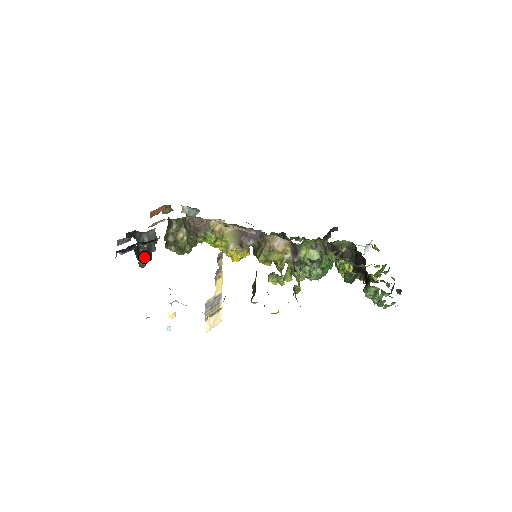
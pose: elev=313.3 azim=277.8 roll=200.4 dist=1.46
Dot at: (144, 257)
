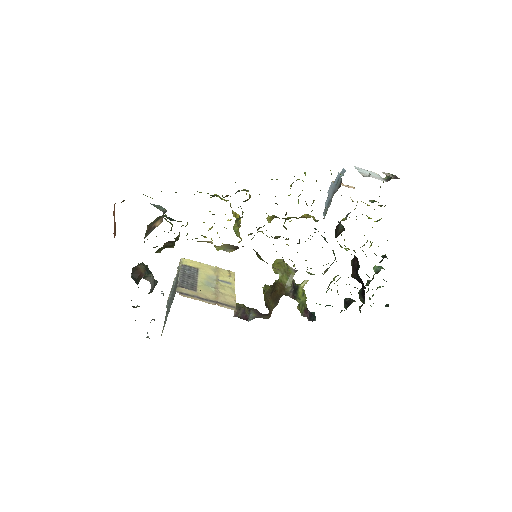
Dot at: occluded
